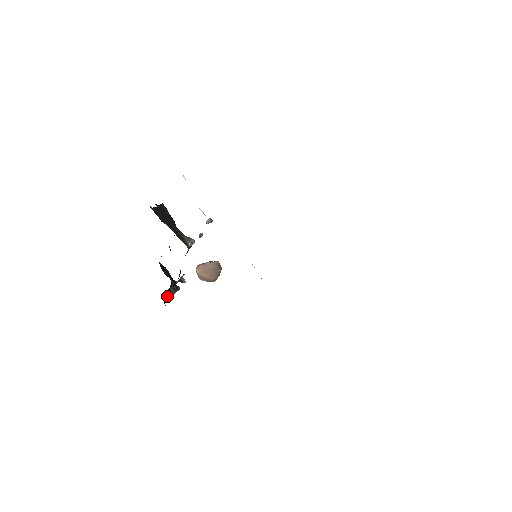
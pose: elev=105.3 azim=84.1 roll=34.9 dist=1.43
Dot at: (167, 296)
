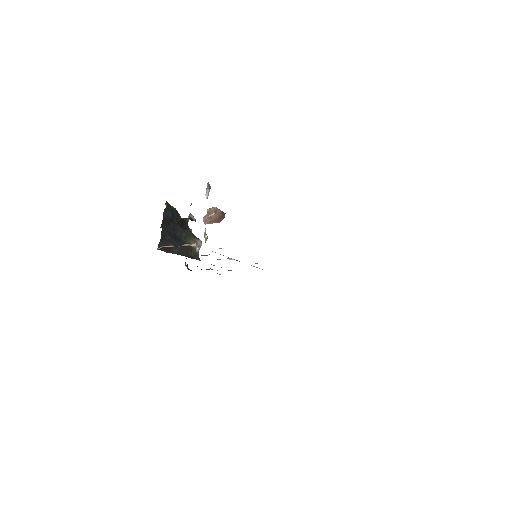
Dot at: occluded
